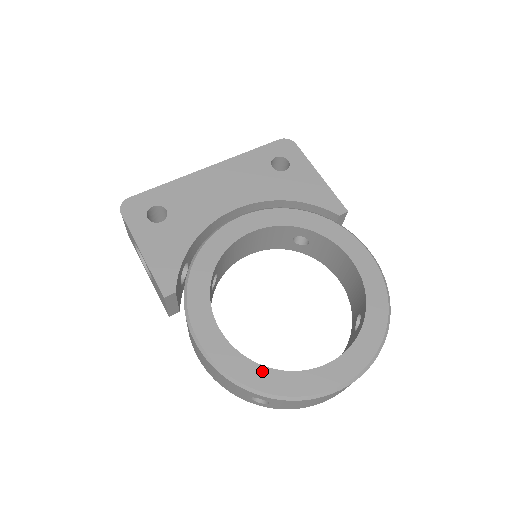
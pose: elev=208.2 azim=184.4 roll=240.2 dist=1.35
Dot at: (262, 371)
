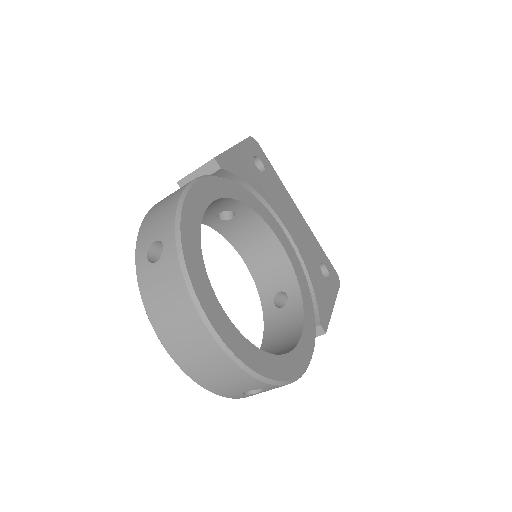
Dot at: (197, 240)
